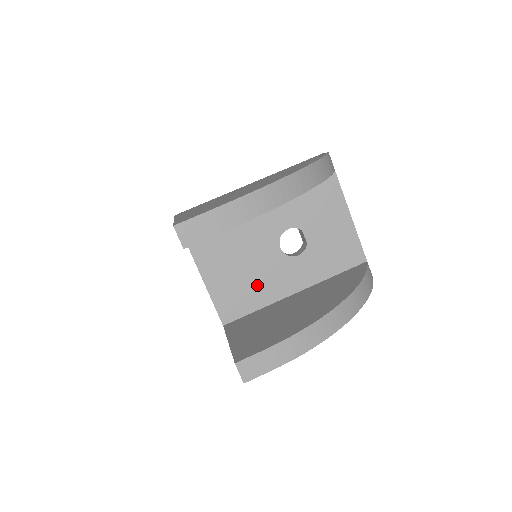
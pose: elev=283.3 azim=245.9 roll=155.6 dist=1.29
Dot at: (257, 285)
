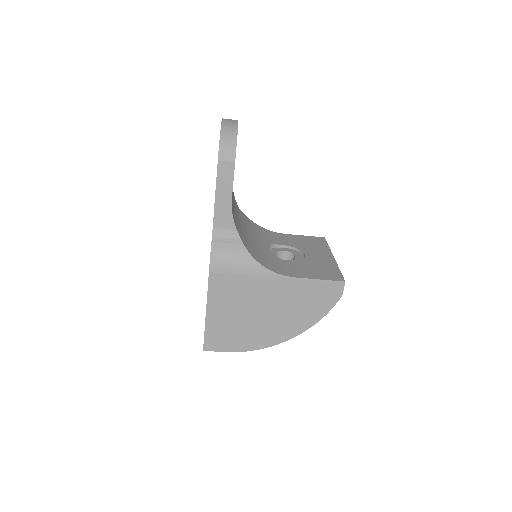
Dot at: occluded
